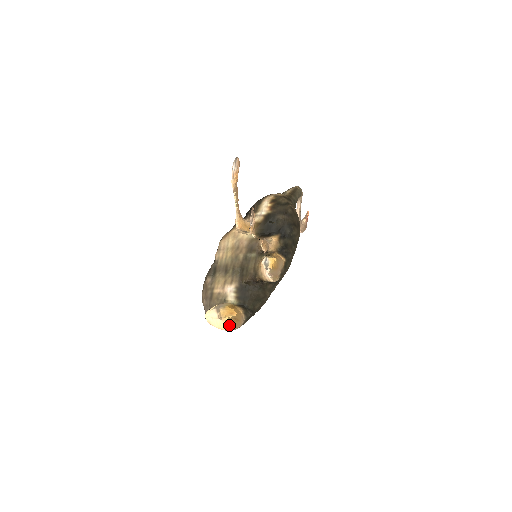
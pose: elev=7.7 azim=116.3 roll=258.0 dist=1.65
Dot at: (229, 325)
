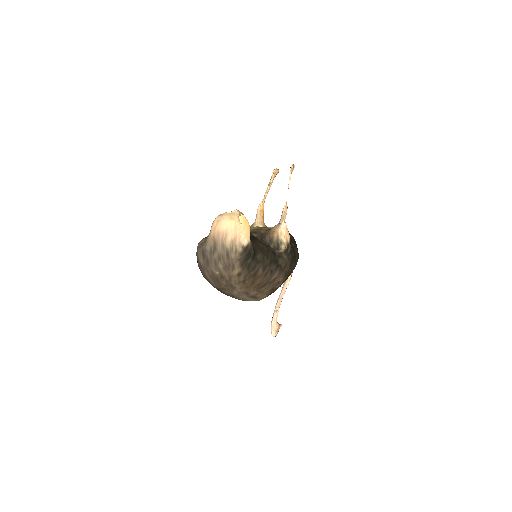
Dot at: (242, 221)
